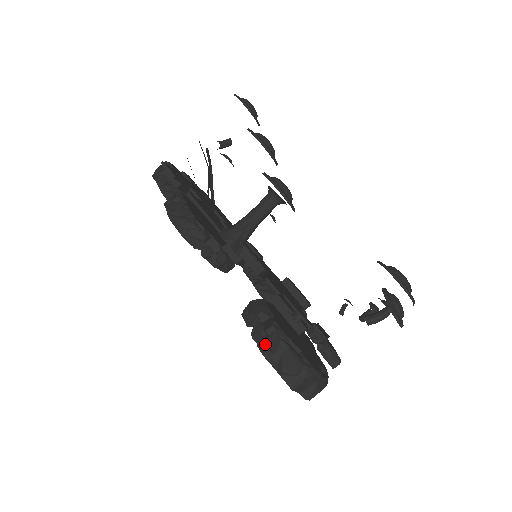
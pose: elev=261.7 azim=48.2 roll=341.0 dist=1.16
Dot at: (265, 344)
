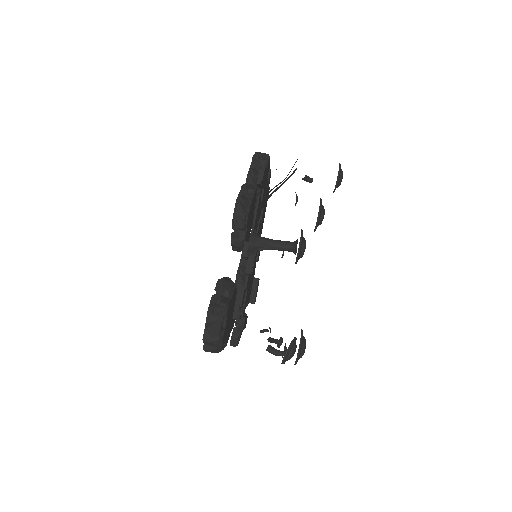
Dot at: (214, 308)
